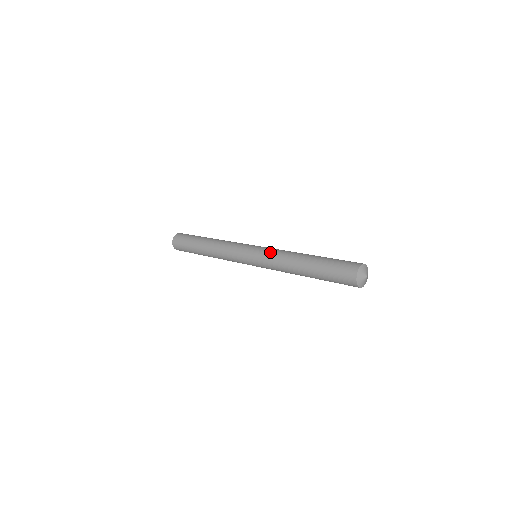
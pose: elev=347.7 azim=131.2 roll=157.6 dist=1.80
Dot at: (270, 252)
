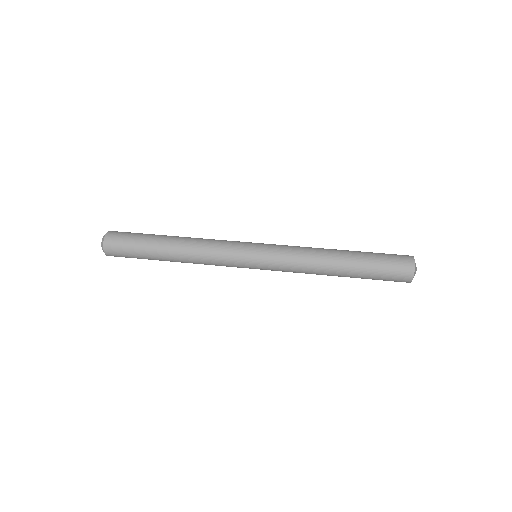
Dot at: (285, 260)
